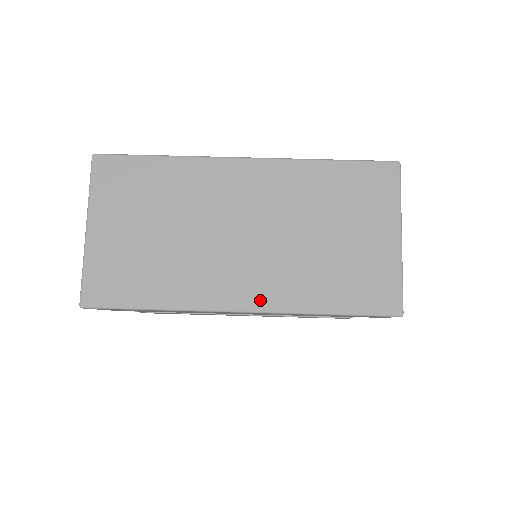
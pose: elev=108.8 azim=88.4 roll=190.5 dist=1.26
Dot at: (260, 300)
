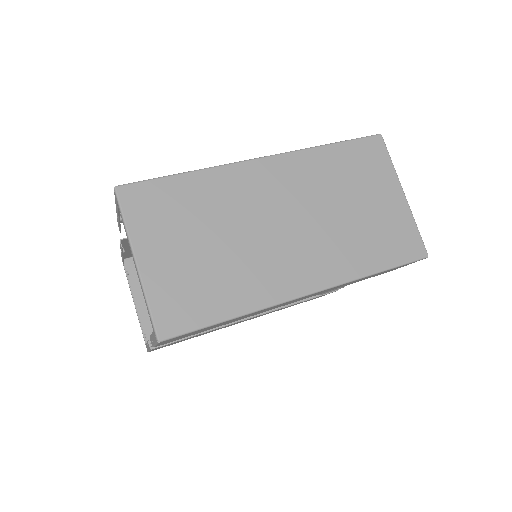
Dot at: (320, 279)
